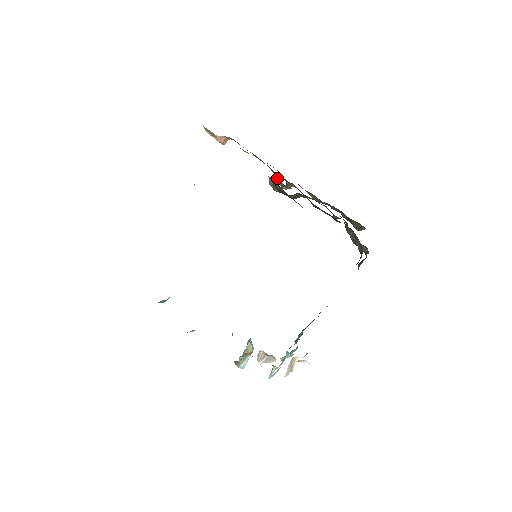
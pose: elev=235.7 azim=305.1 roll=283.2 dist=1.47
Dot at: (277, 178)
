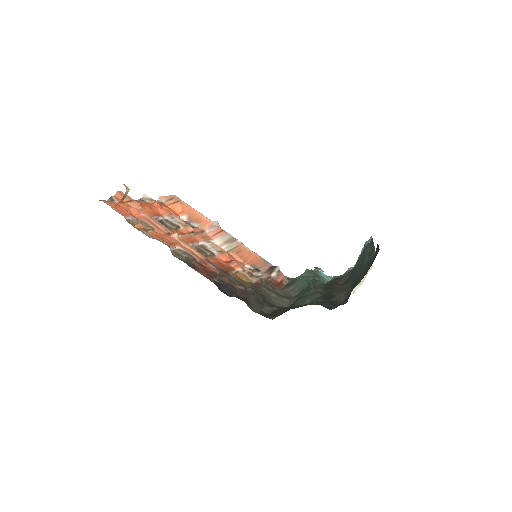
Dot at: occluded
